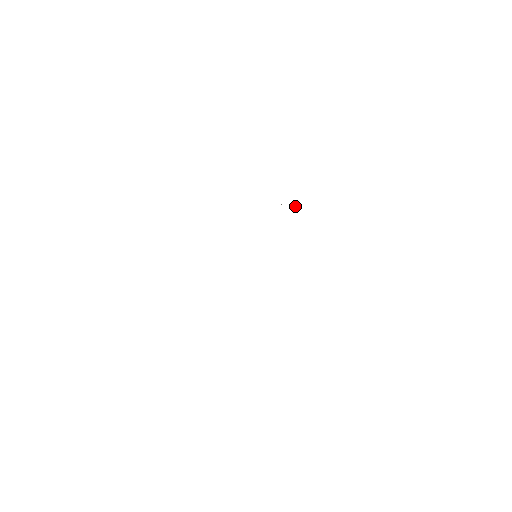
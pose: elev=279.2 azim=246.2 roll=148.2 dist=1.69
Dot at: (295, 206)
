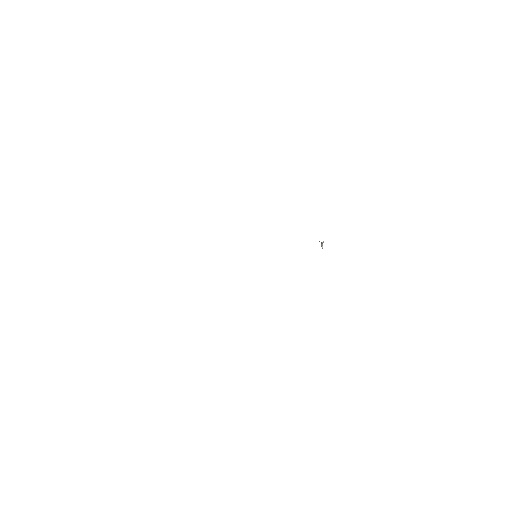
Dot at: (321, 243)
